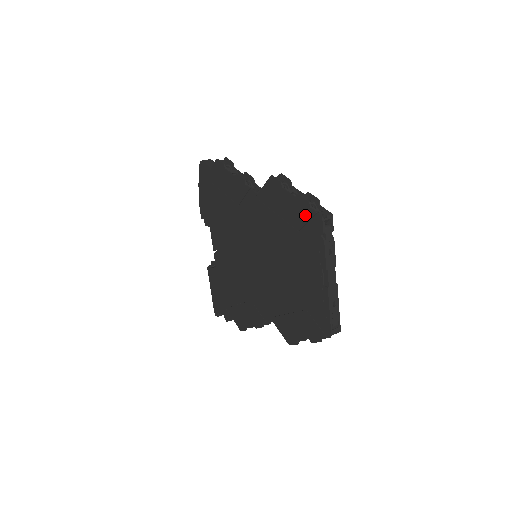
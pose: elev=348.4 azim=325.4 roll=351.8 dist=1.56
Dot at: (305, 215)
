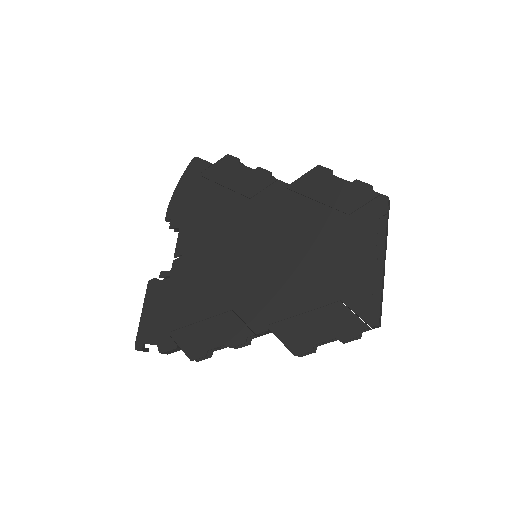
Dot at: (363, 197)
